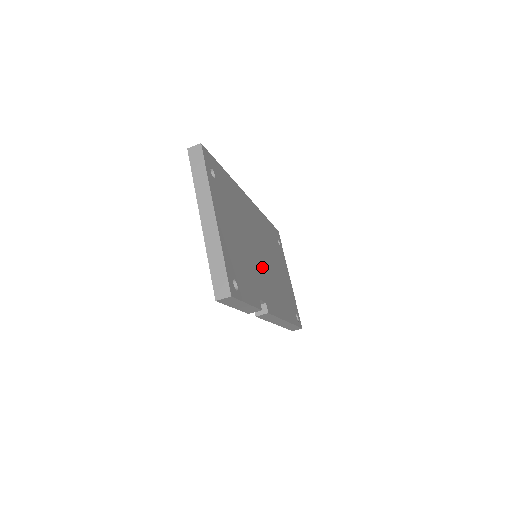
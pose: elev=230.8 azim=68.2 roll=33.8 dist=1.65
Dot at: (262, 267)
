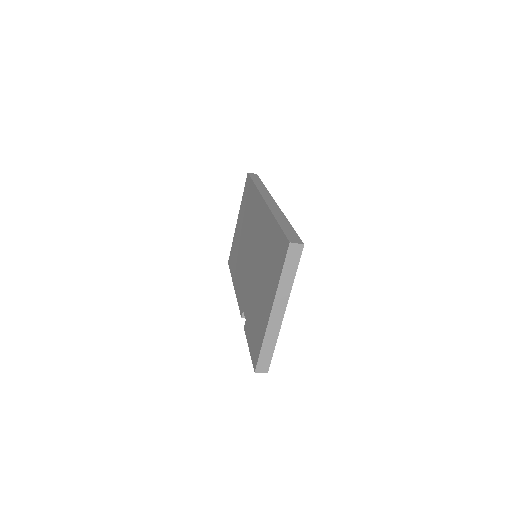
Dot at: occluded
